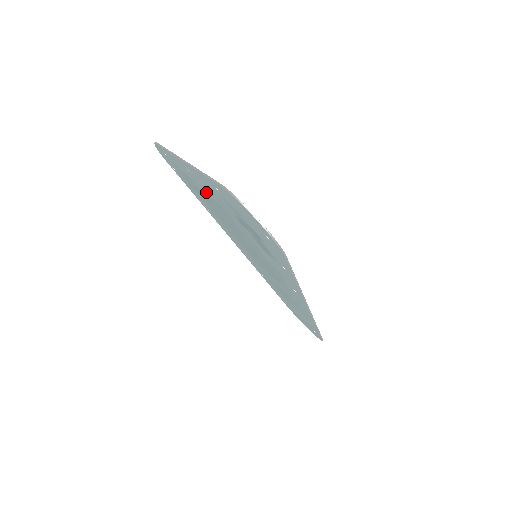
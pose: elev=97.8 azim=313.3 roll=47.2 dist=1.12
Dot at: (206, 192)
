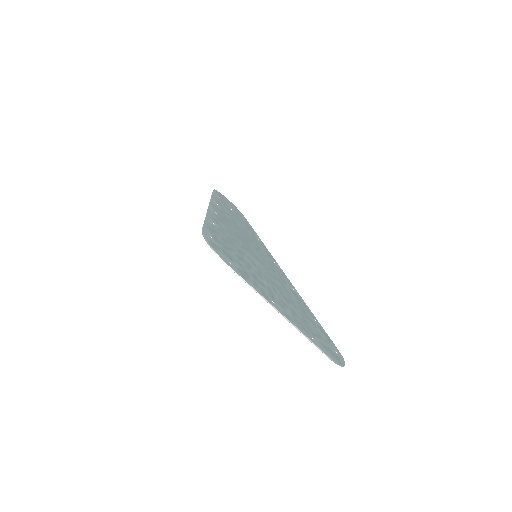
Dot at: (271, 294)
